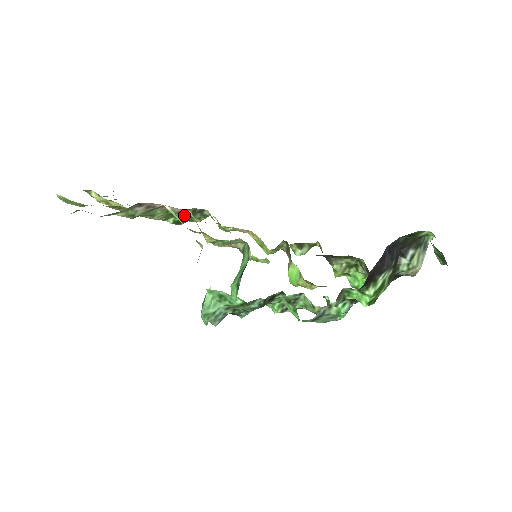
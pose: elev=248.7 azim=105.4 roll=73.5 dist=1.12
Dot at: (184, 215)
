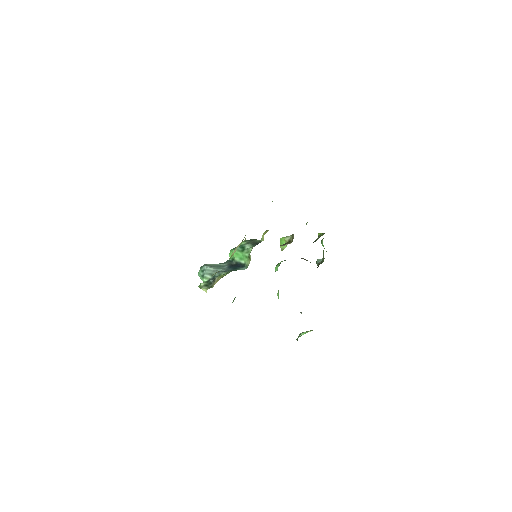
Dot at: occluded
